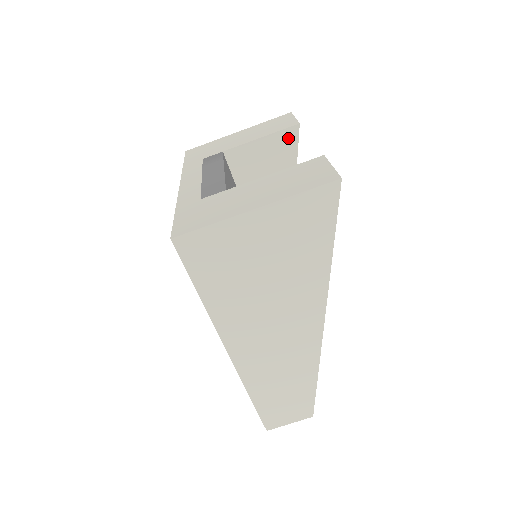
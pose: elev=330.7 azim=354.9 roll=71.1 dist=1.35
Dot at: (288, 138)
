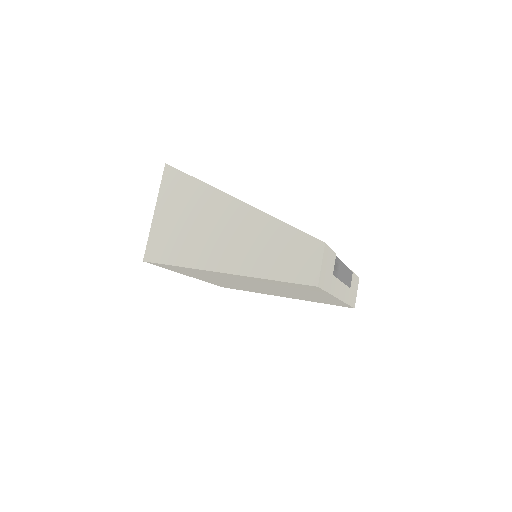
Dot at: occluded
